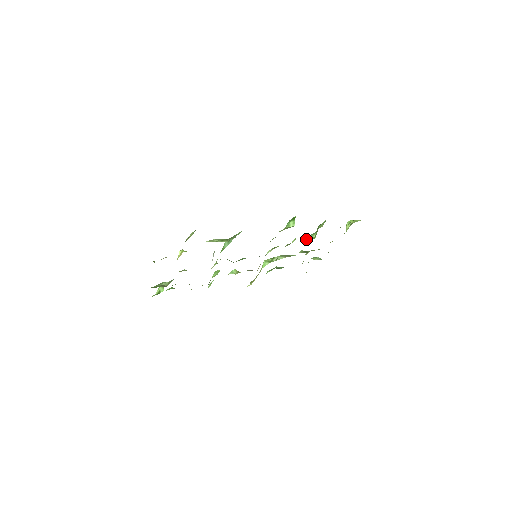
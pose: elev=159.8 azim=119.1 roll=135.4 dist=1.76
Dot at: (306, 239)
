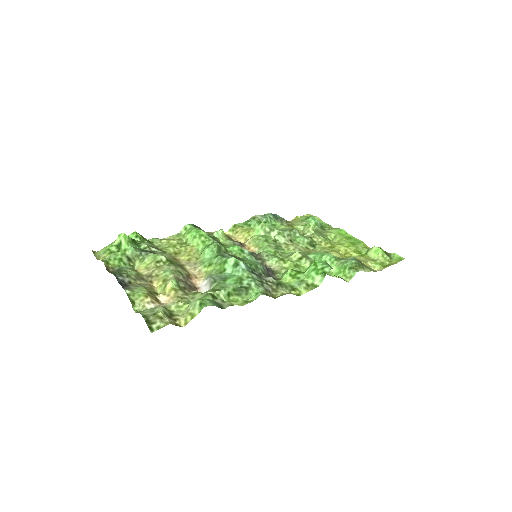
Dot at: occluded
